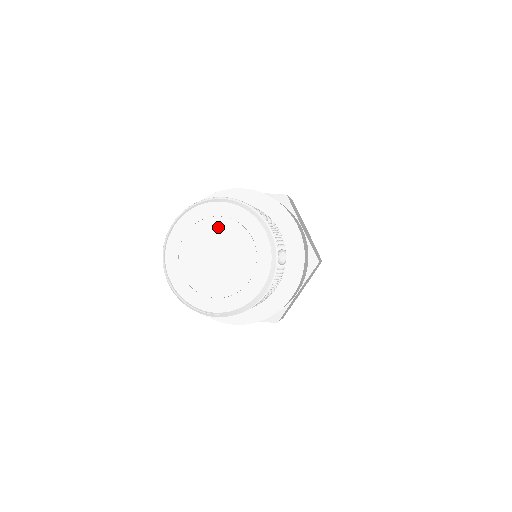
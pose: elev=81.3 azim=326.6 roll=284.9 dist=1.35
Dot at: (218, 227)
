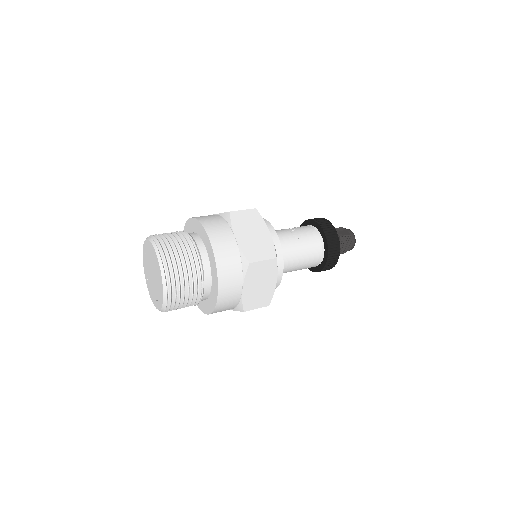
Dot at: (149, 255)
